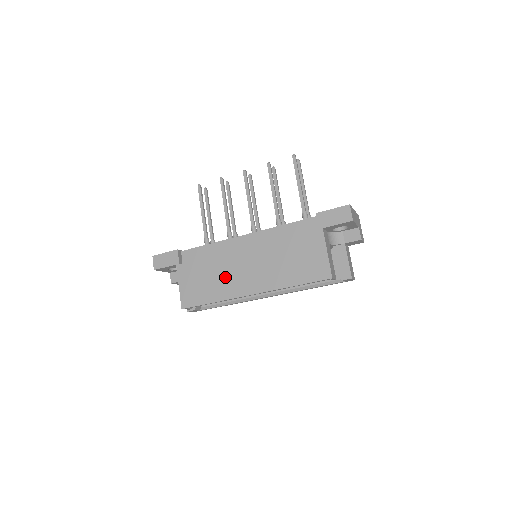
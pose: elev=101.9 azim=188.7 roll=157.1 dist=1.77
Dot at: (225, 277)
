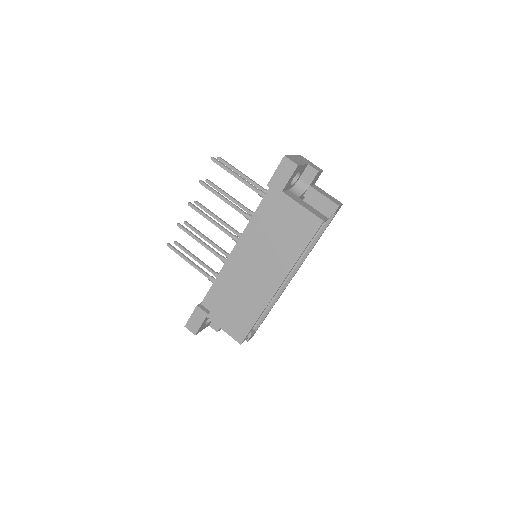
Dot at: (248, 293)
